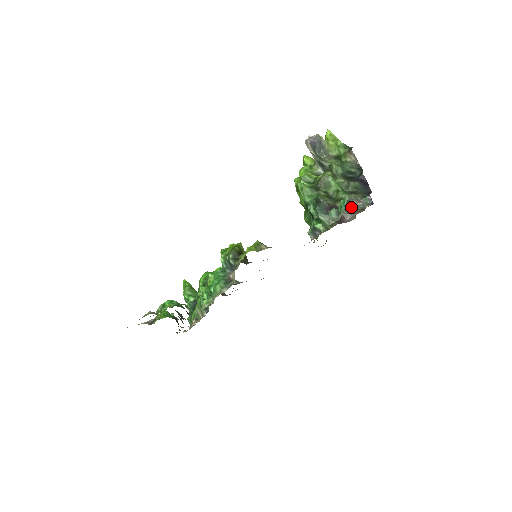
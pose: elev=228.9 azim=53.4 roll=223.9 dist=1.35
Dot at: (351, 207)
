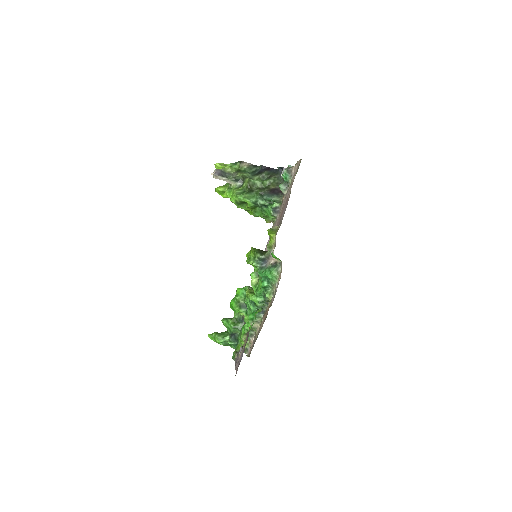
Dot at: (293, 172)
